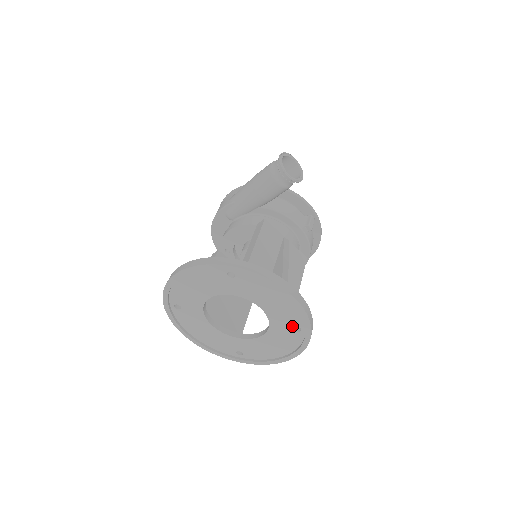
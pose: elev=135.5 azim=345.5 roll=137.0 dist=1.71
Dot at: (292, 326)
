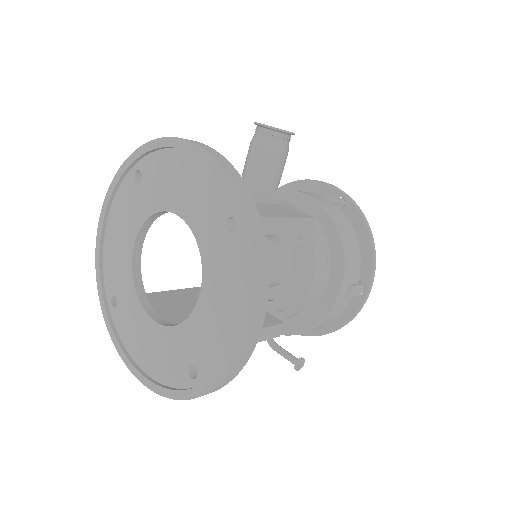
Dot at: (223, 223)
